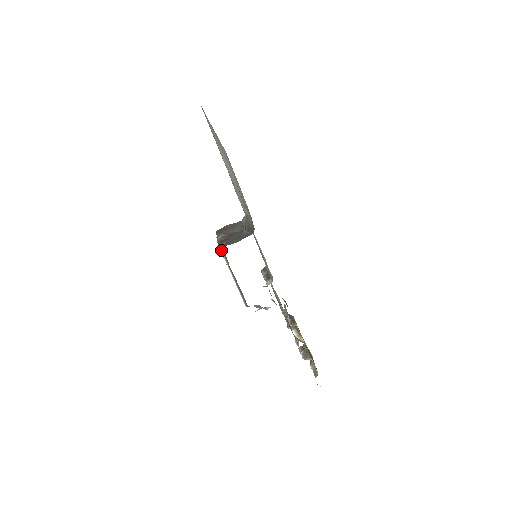
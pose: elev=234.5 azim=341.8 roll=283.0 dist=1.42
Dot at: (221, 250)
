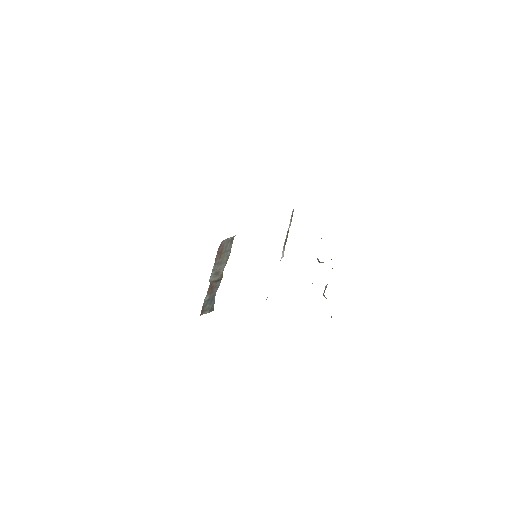
Dot at: occluded
